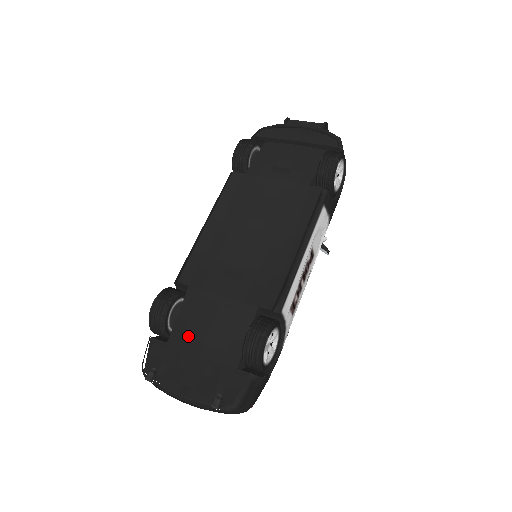
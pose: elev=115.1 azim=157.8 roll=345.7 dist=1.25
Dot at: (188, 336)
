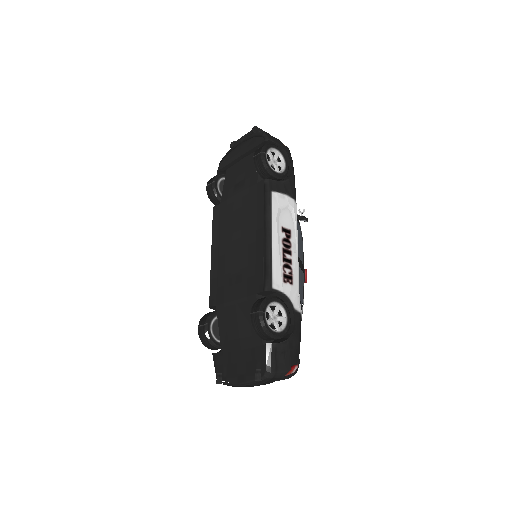
Dot at: (229, 340)
